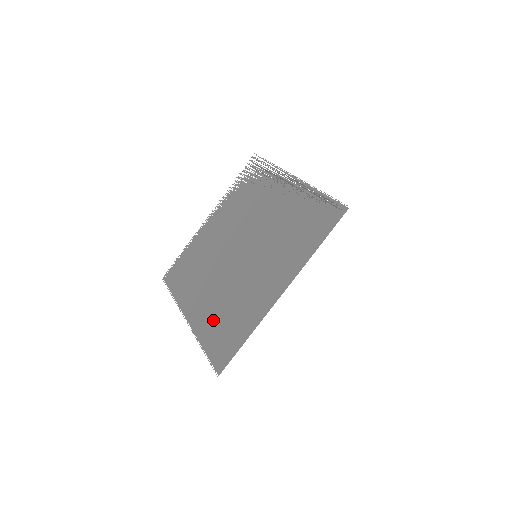
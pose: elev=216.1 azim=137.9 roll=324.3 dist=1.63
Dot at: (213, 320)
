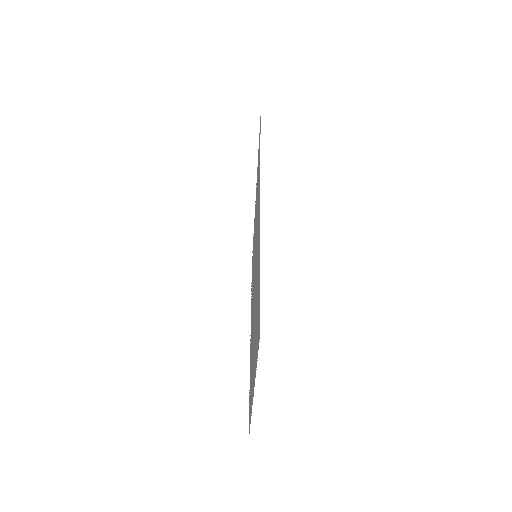
Dot at: occluded
